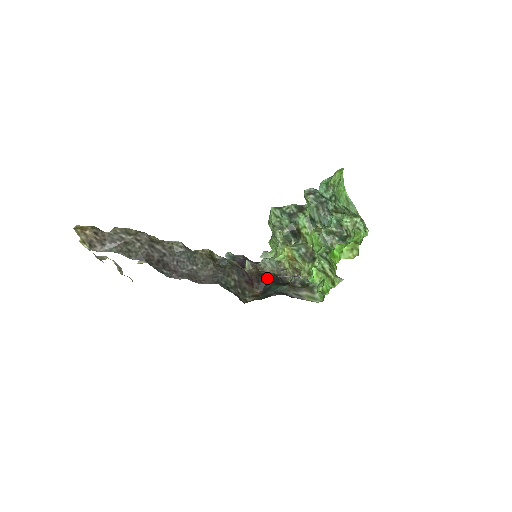
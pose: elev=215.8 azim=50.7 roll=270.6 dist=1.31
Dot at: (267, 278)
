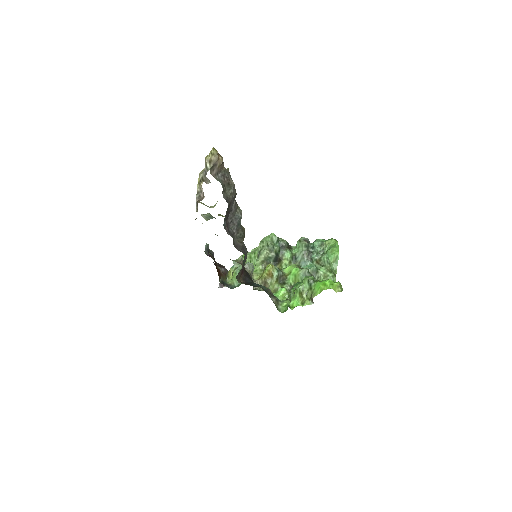
Dot at: occluded
